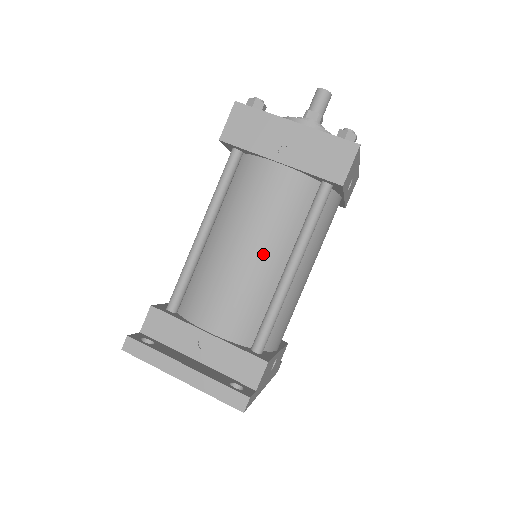
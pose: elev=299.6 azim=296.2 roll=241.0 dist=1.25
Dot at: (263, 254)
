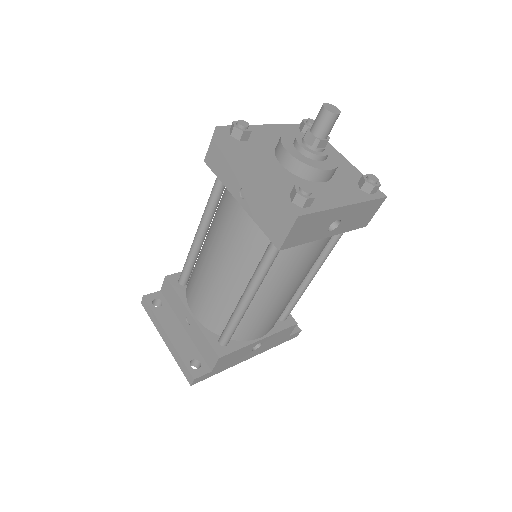
Dot at: (227, 276)
